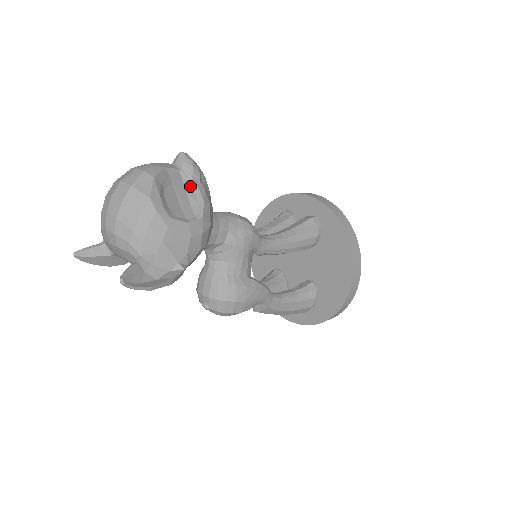
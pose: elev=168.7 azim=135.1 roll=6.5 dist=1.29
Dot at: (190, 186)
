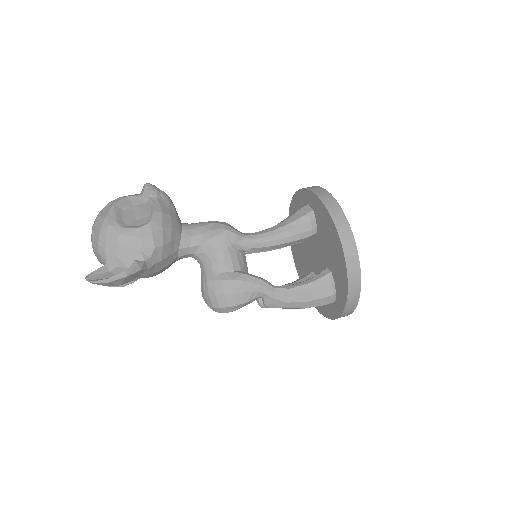
Dot at: (149, 204)
